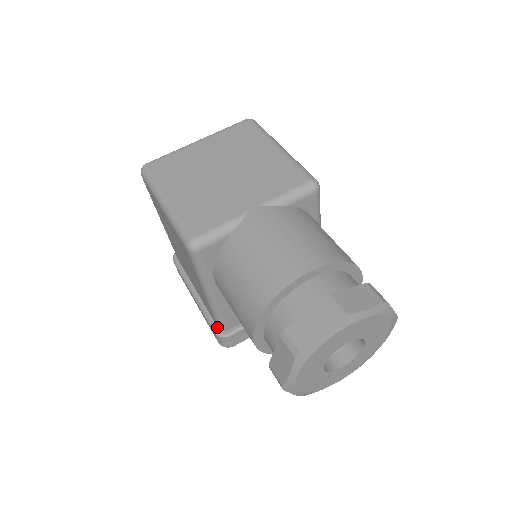
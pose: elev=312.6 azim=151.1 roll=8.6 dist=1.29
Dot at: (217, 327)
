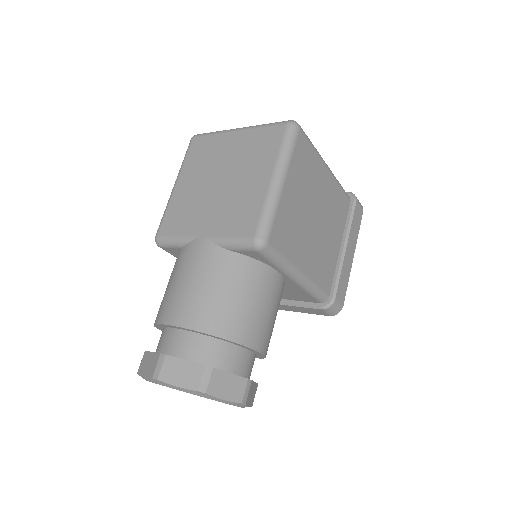
Dot at: occluded
